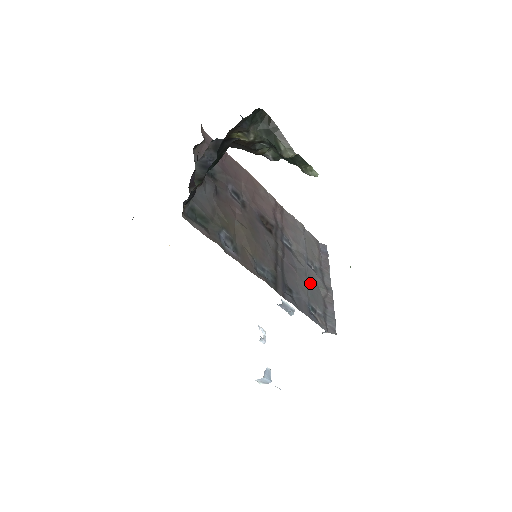
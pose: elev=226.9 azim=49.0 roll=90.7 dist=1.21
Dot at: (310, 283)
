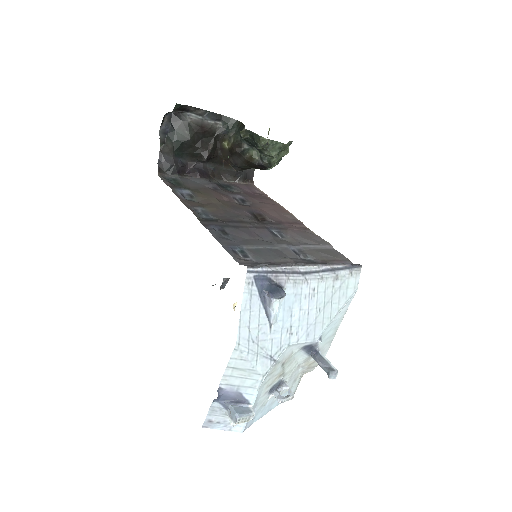
Dot at: (271, 250)
